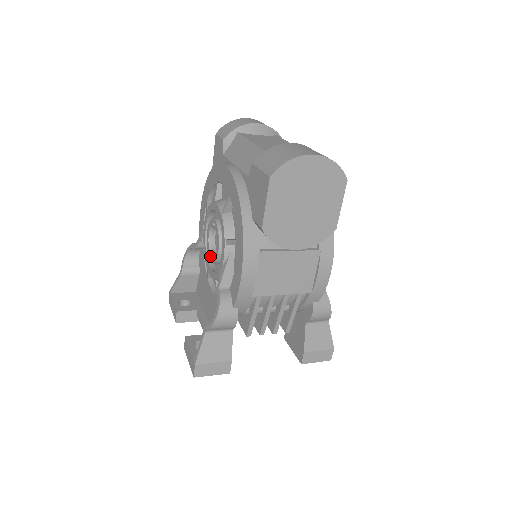
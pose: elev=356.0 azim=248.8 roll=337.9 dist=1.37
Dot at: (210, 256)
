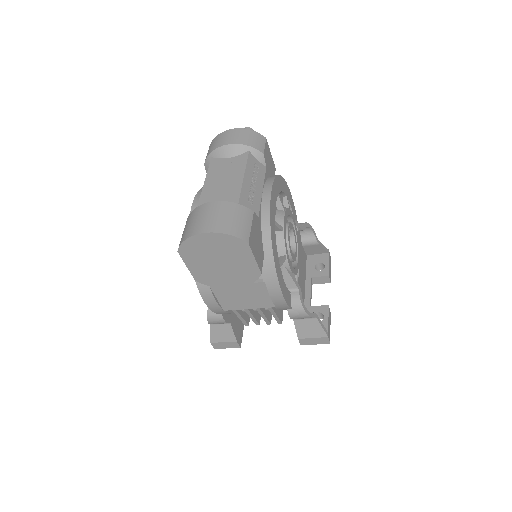
Dot at: occluded
